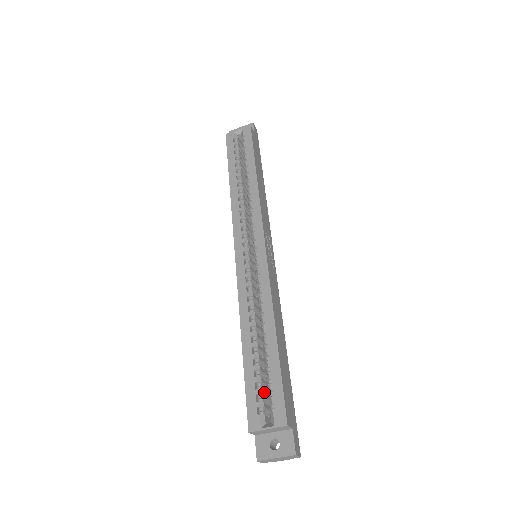
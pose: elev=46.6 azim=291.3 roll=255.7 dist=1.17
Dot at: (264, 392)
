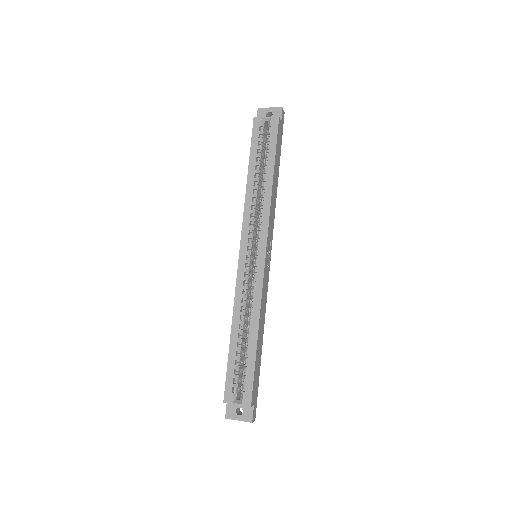
Dot at: (240, 375)
